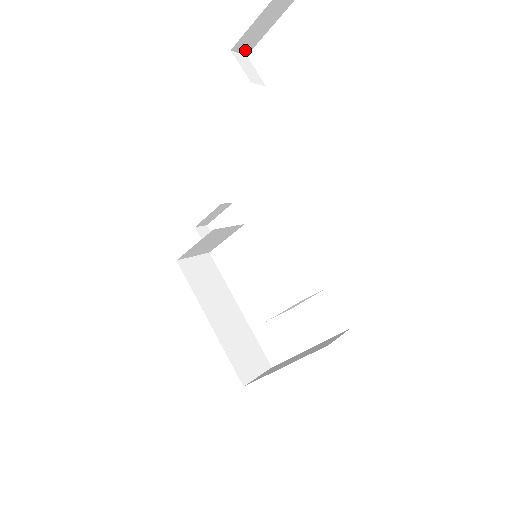
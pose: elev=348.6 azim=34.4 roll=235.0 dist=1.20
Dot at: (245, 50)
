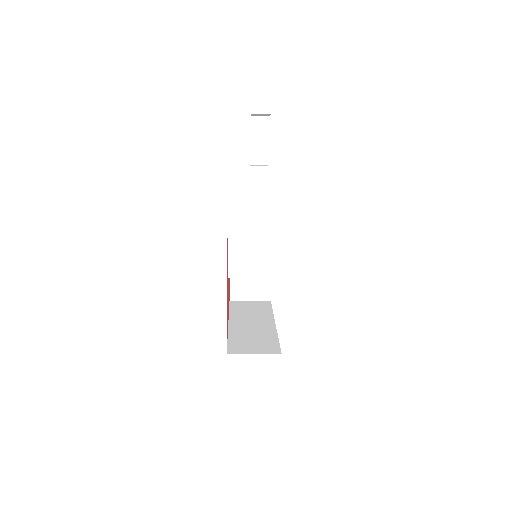
Dot at: (262, 162)
